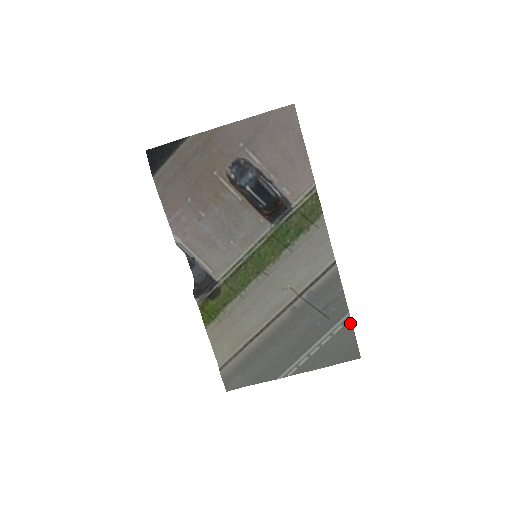
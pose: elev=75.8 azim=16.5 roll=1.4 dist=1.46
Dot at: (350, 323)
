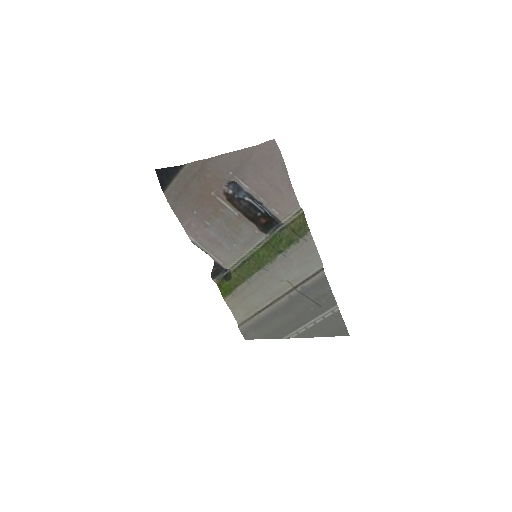
Dot at: (339, 312)
